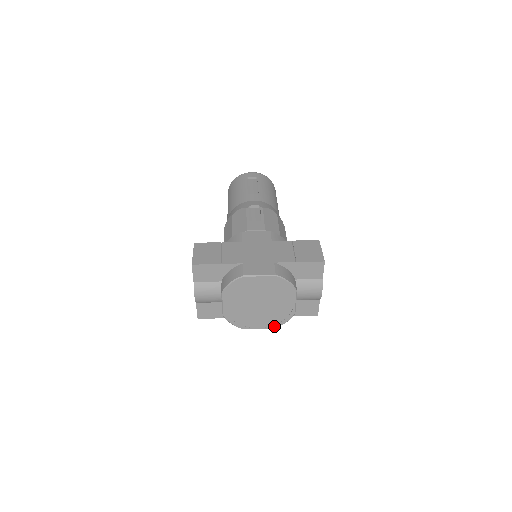
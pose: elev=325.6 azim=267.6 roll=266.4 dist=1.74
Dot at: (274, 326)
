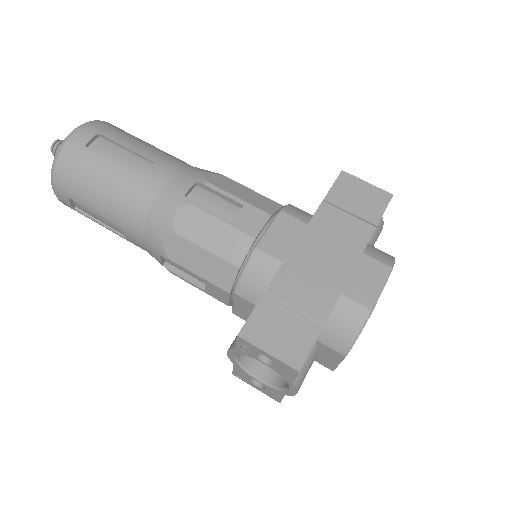
Dot at: occluded
